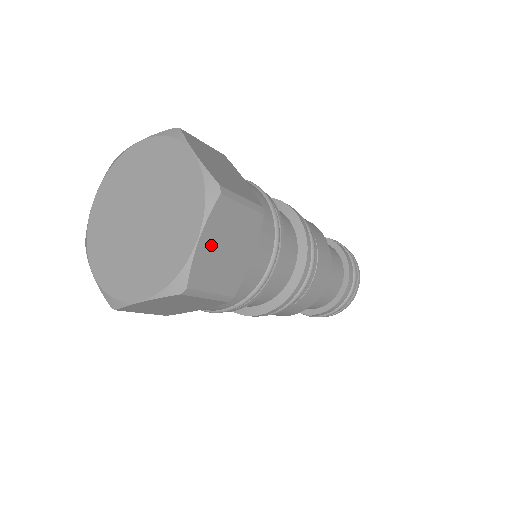
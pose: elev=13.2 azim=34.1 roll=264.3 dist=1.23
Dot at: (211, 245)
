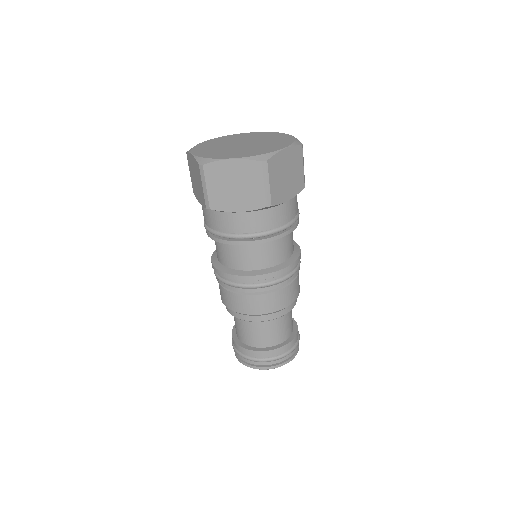
Dot at: (285, 160)
